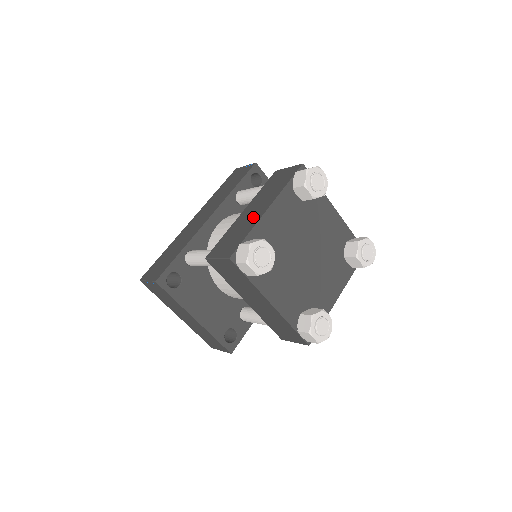
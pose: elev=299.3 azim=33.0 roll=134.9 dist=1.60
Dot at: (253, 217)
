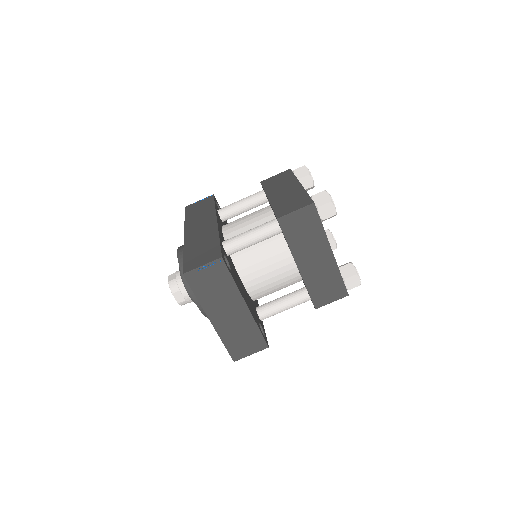
Dot at: (292, 191)
